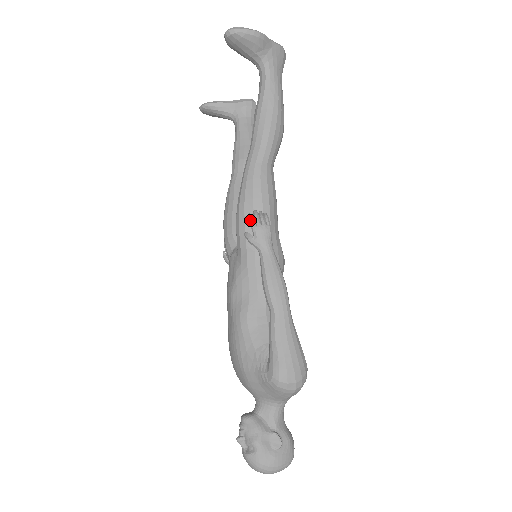
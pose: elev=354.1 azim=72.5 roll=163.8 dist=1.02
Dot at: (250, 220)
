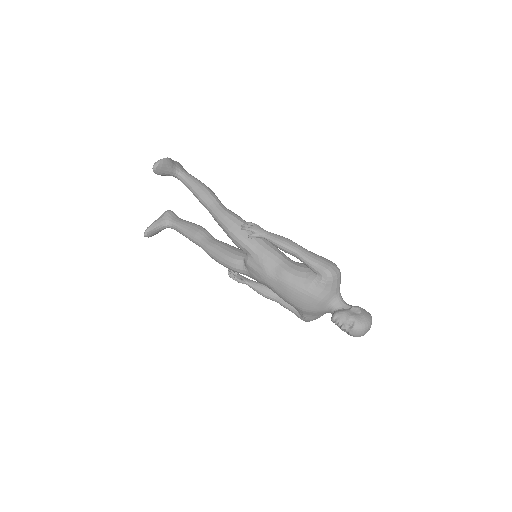
Dot at: (246, 228)
